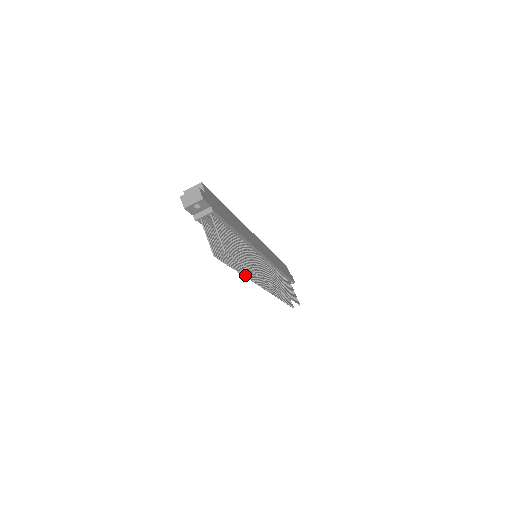
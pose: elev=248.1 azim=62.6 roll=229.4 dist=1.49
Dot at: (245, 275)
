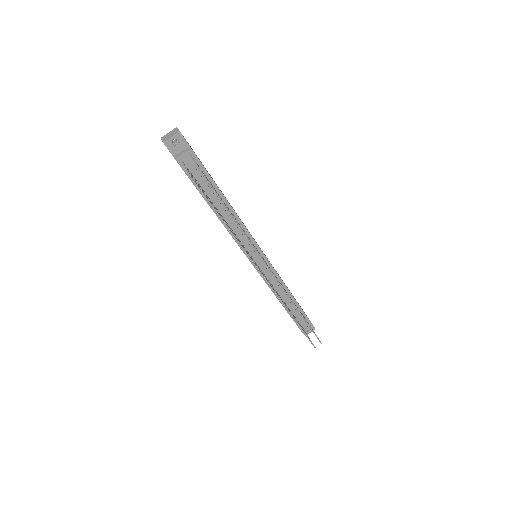
Dot at: occluded
